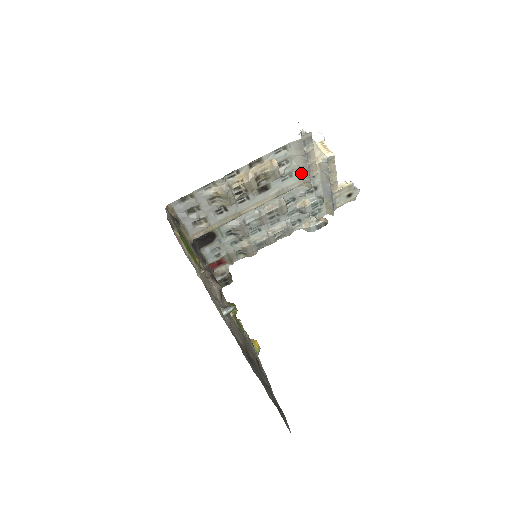
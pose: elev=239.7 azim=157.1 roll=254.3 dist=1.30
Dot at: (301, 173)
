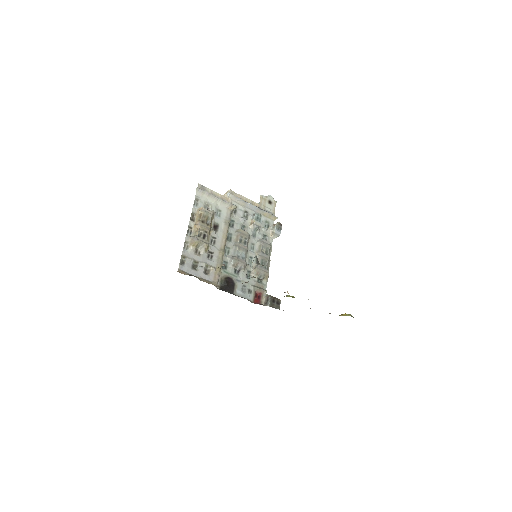
Dot at: (222, 205)
